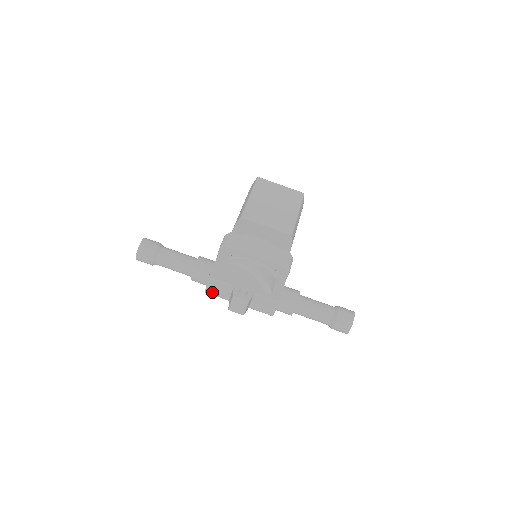
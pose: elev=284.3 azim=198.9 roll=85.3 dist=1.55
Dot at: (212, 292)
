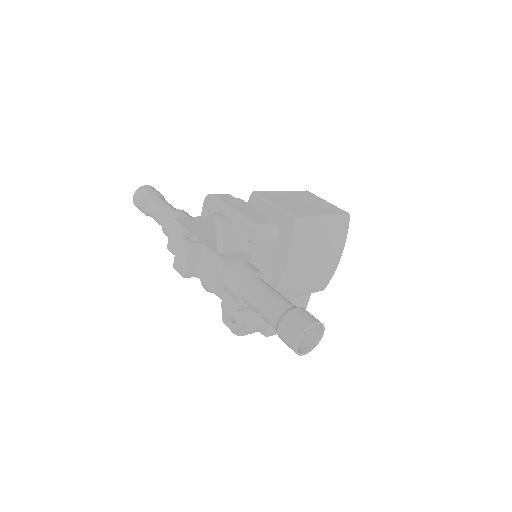
Dot at: (172, 247)
